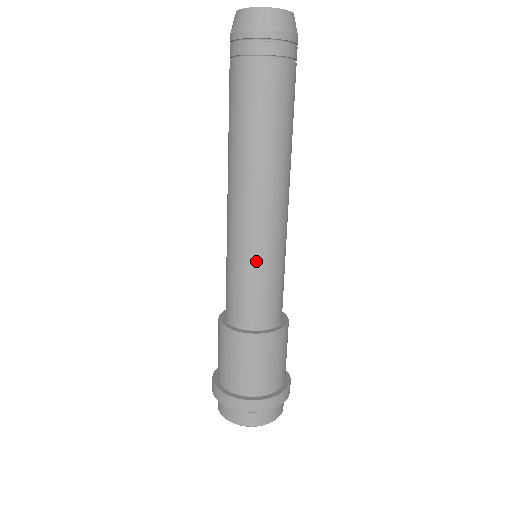
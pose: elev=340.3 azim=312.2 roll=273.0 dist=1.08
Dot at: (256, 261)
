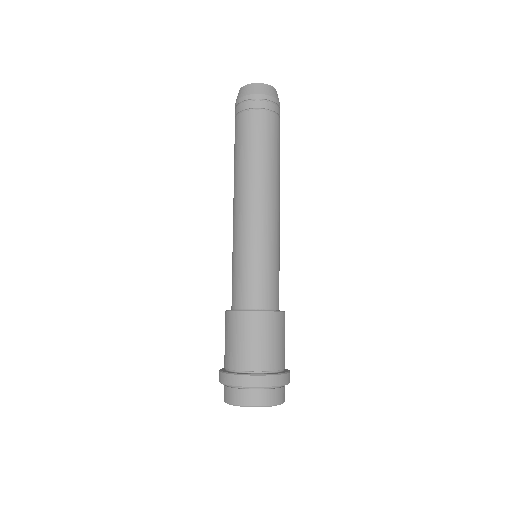
Dot at: (257, 249)
